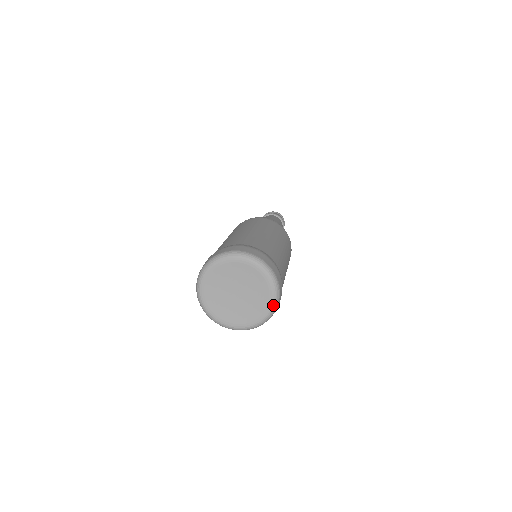
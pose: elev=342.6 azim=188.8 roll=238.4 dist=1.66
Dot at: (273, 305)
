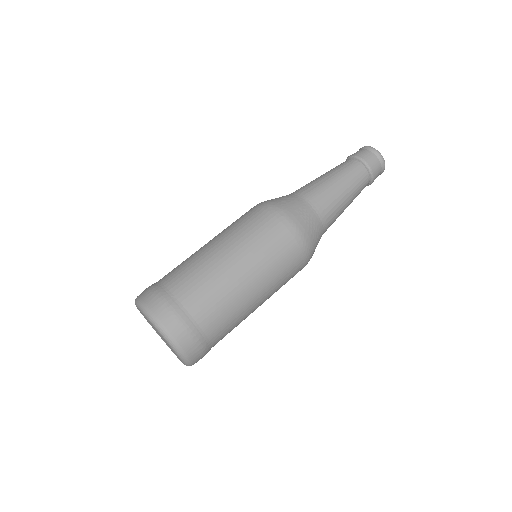
Dot at: (180, 358)
